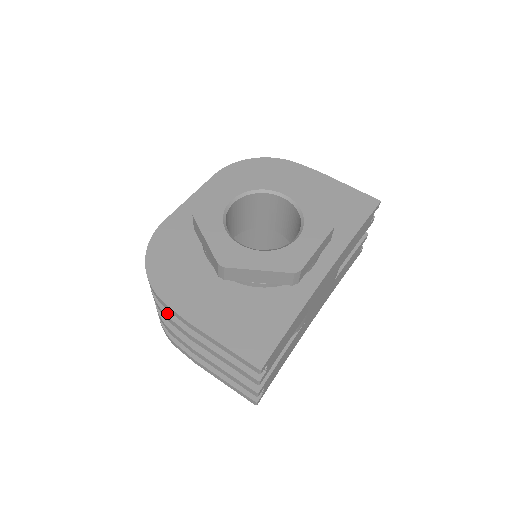
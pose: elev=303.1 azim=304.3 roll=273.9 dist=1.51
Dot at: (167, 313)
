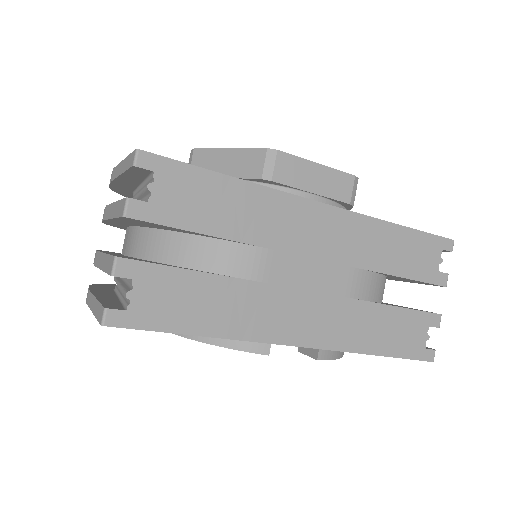
Dot at: occluded
